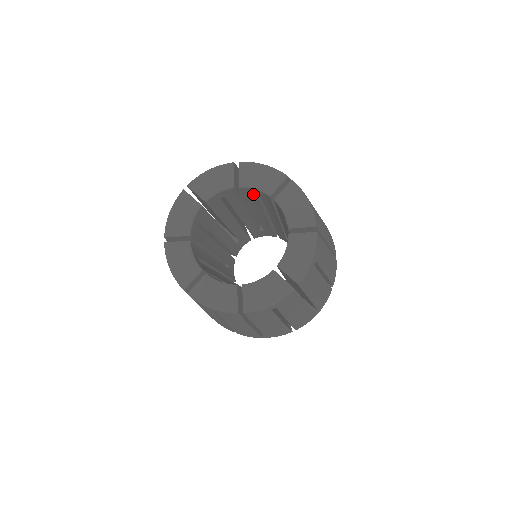
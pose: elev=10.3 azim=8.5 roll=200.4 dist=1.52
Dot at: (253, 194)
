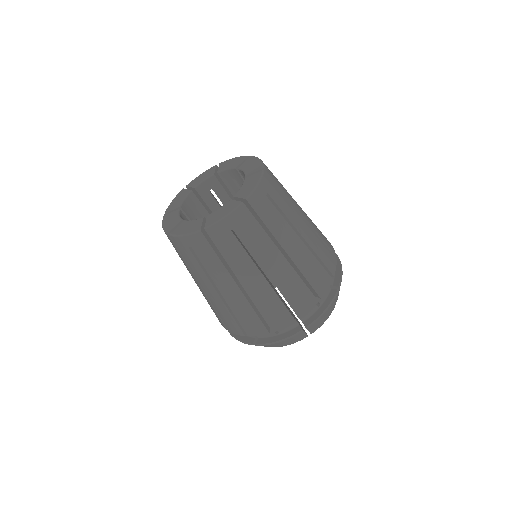
Dot at: (232, 182)
